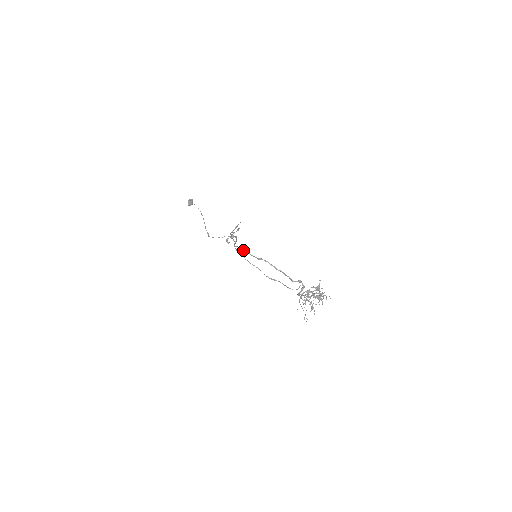
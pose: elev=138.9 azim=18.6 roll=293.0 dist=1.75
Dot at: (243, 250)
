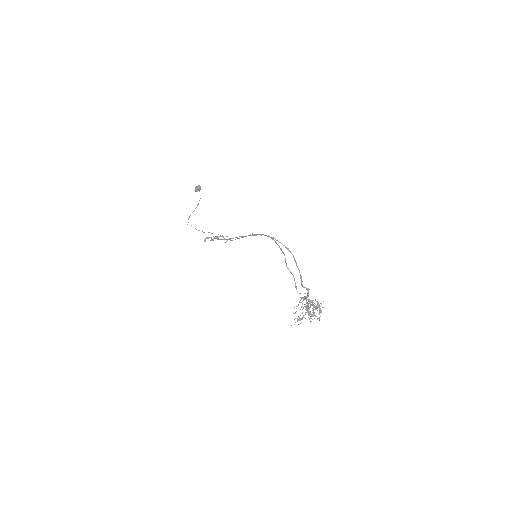
Dot at: occluded
